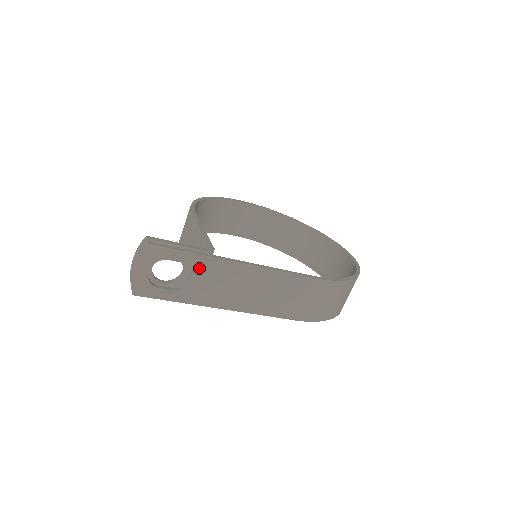
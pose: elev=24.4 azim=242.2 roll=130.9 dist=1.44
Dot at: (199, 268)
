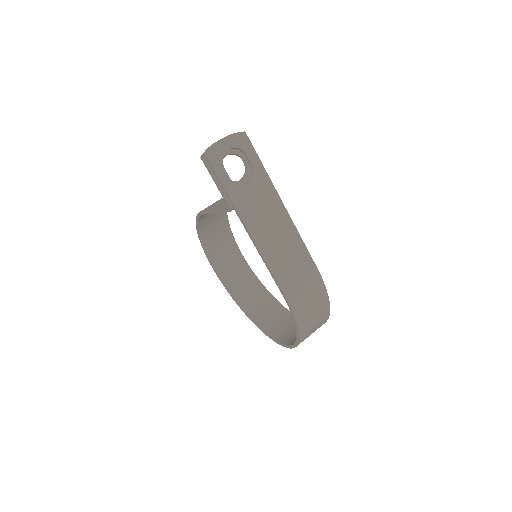
Dot at: (258, 180)
